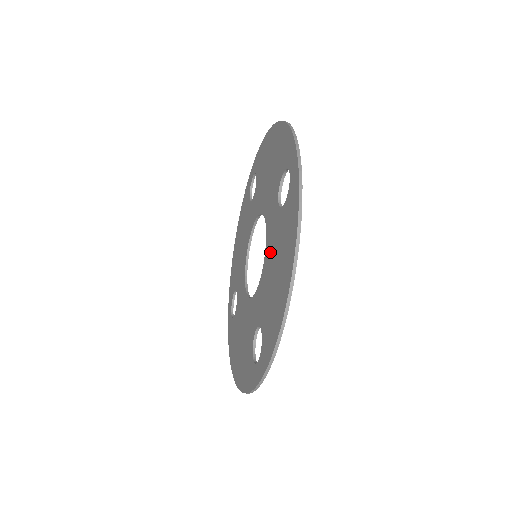
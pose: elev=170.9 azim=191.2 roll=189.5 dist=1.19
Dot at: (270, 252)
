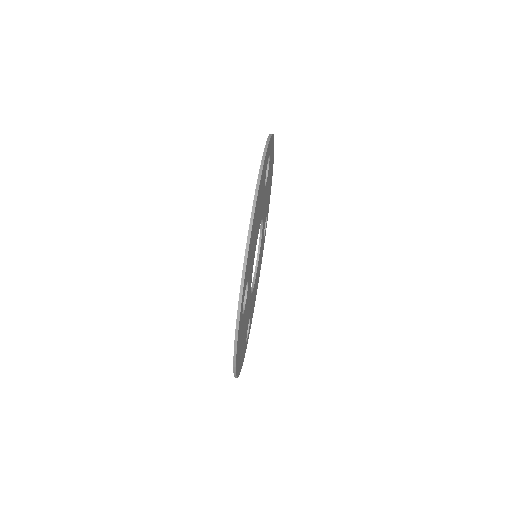
Dot at: occluded
